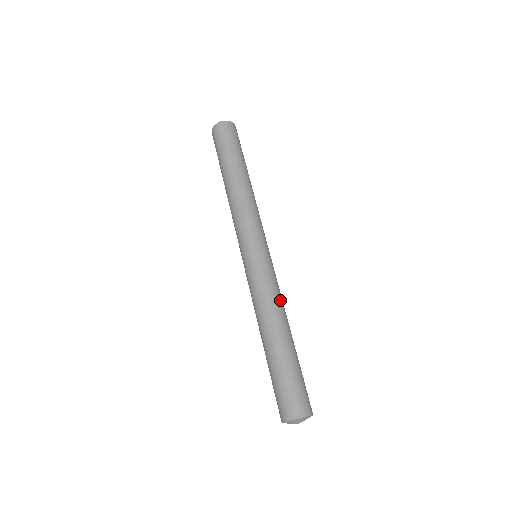
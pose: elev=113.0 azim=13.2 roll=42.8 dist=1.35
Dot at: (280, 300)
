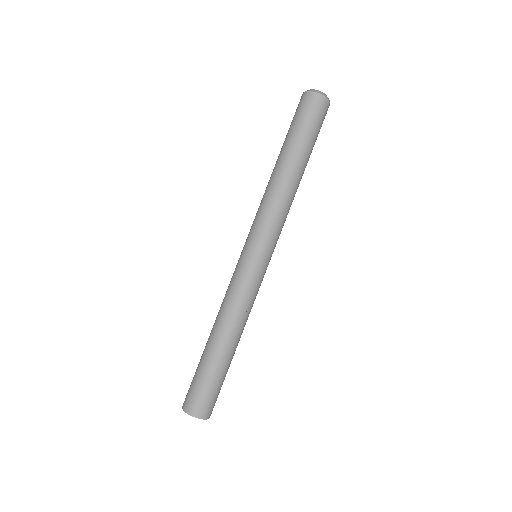
Dot at: occluded
